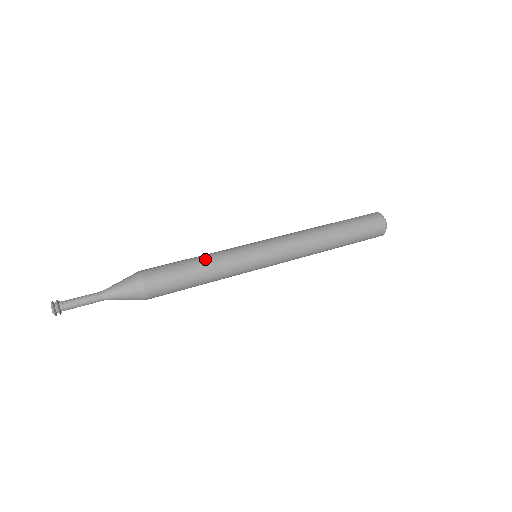
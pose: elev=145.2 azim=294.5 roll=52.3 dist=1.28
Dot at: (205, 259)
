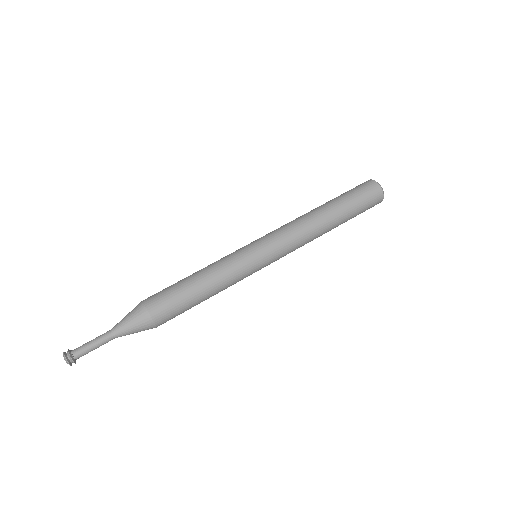
Dot at: (202, 270)
